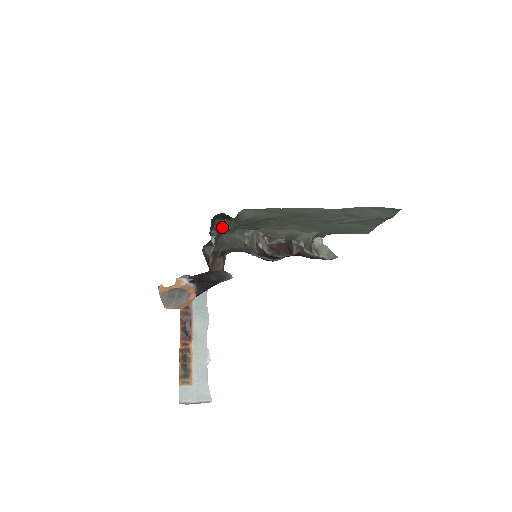
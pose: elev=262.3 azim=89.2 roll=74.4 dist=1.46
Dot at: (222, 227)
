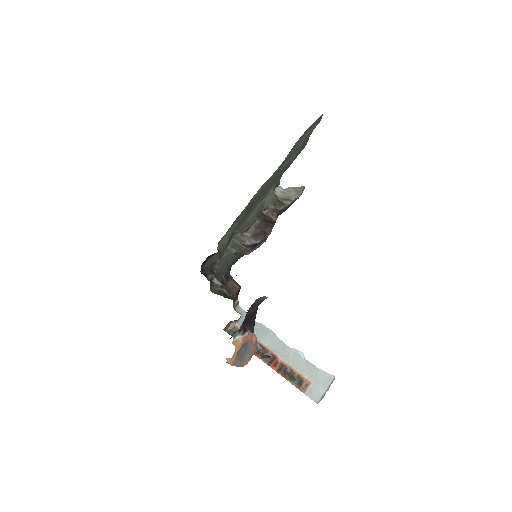
Dot at: (211, 266)
